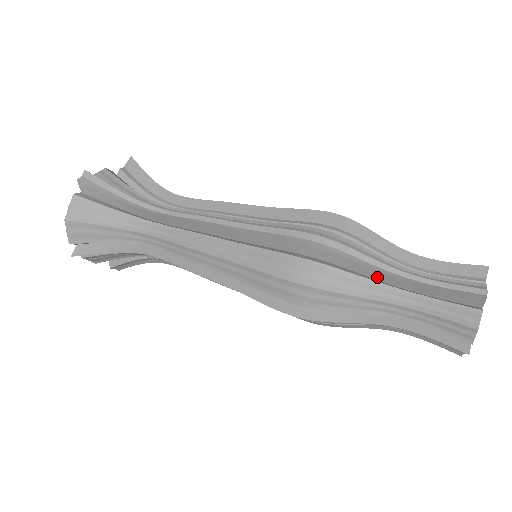
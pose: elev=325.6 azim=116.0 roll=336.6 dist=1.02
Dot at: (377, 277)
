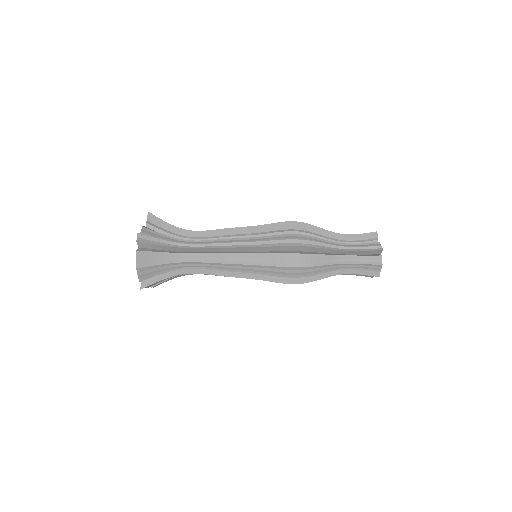
Dot at: (331, 252)
